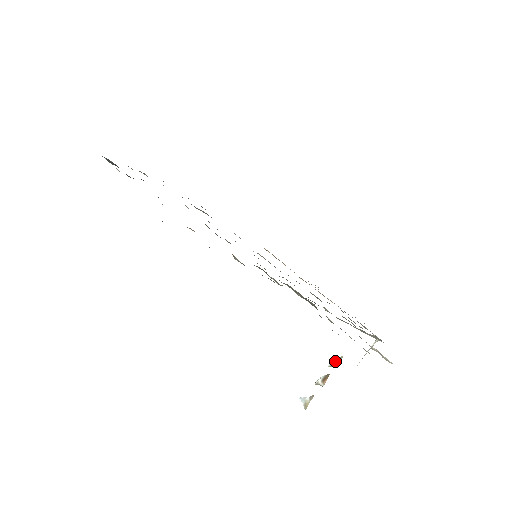
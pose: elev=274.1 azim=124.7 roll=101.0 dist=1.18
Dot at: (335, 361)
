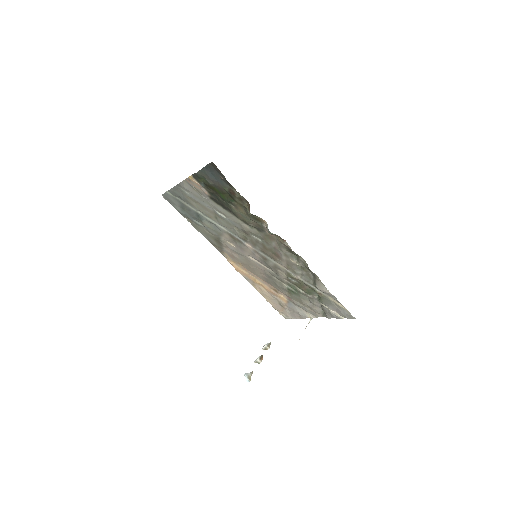
Dot at: (267, 345)
